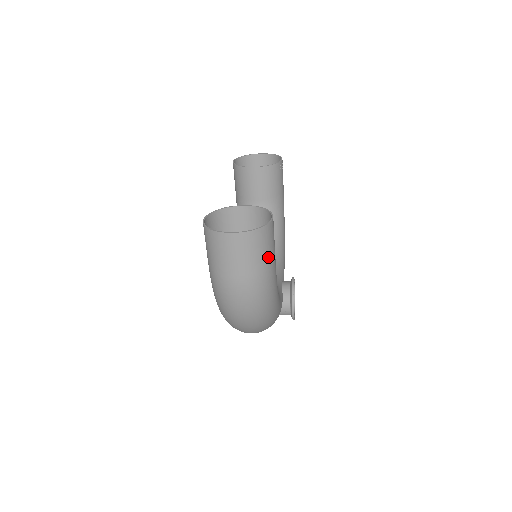
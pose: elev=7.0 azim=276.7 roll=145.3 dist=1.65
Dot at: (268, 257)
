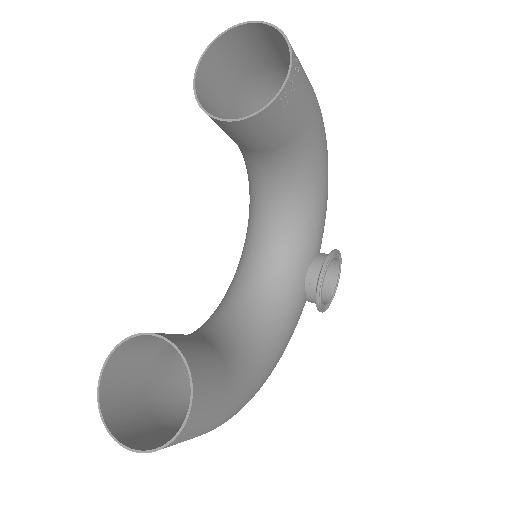
Dot at: (203, 430)
